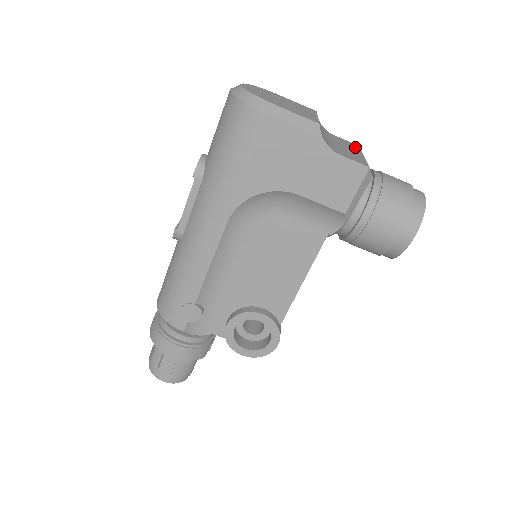
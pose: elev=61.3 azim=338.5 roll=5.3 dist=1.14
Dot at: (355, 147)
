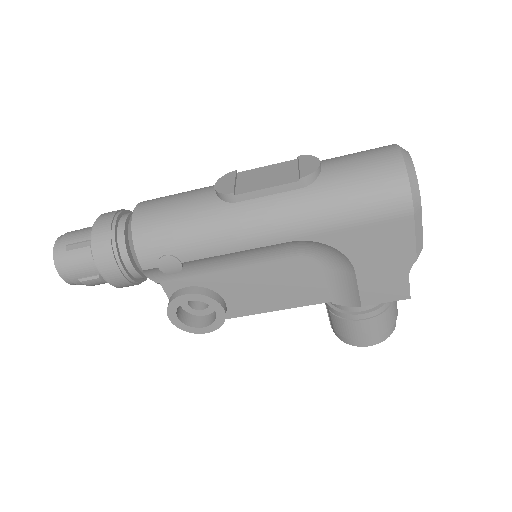
Dot at: occluded
